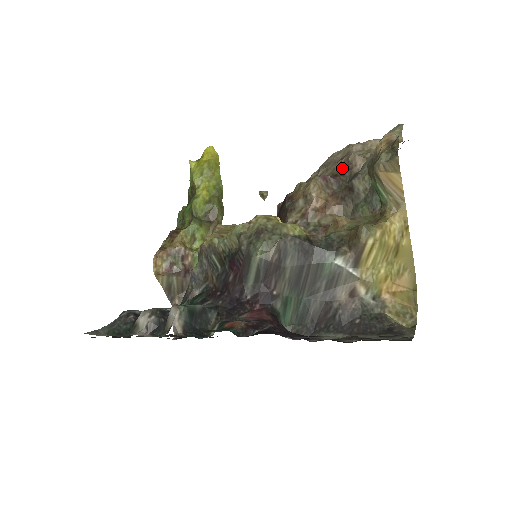
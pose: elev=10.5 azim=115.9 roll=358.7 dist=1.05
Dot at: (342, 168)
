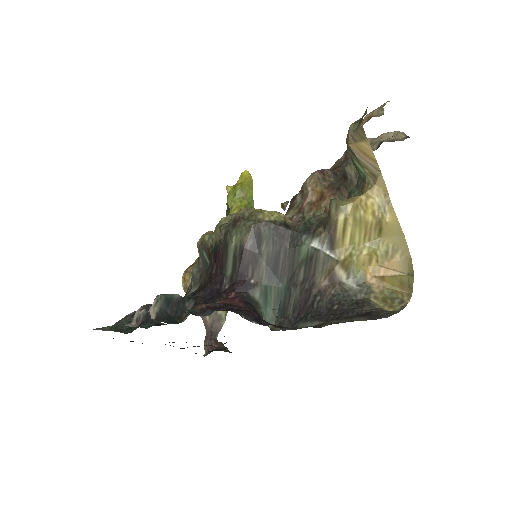
Dot at: (342, 161)
